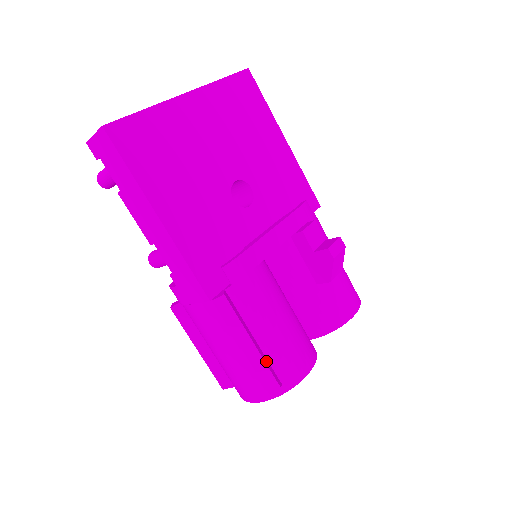
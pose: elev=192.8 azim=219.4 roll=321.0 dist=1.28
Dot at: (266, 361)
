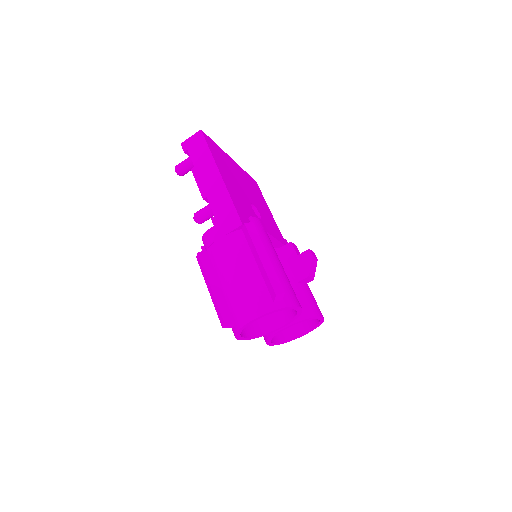
Dot at: occluded
